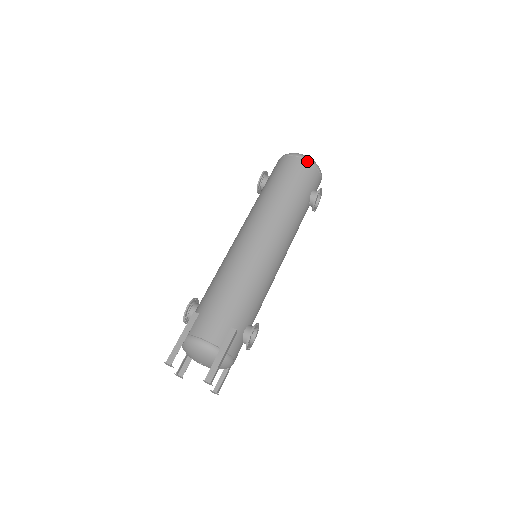
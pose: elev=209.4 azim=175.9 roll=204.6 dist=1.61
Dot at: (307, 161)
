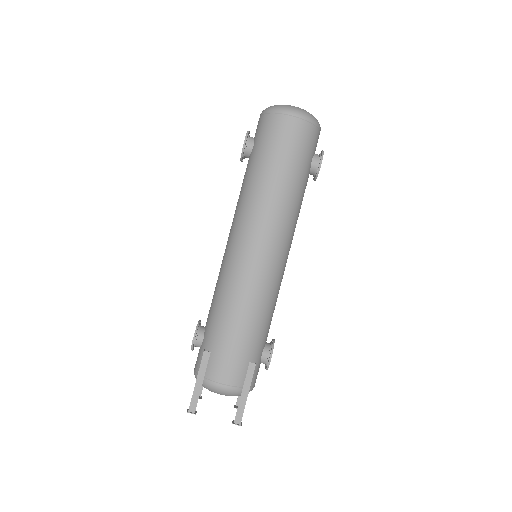
Dot at: (304, 121)
